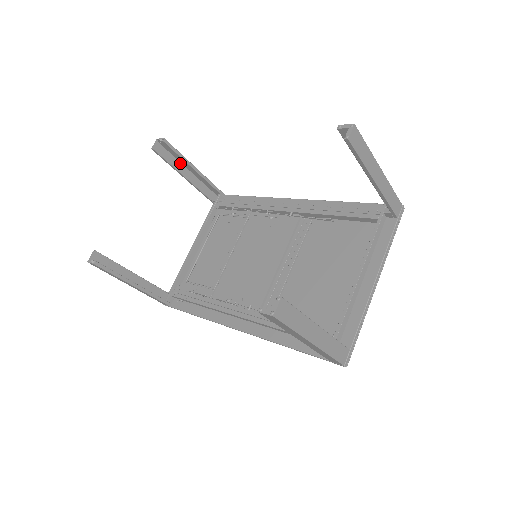
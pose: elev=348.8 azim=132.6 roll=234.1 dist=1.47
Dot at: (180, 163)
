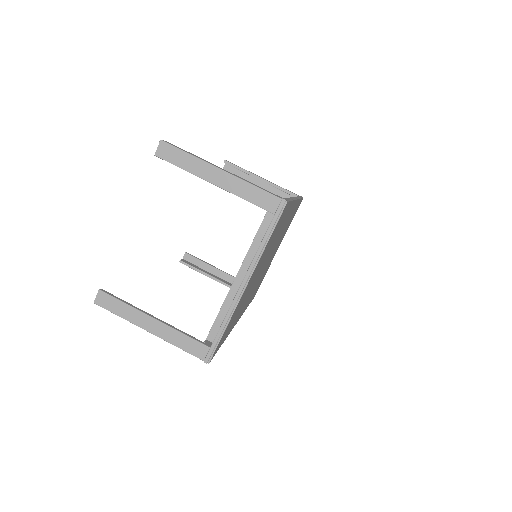
Dot at: (250, 176)
